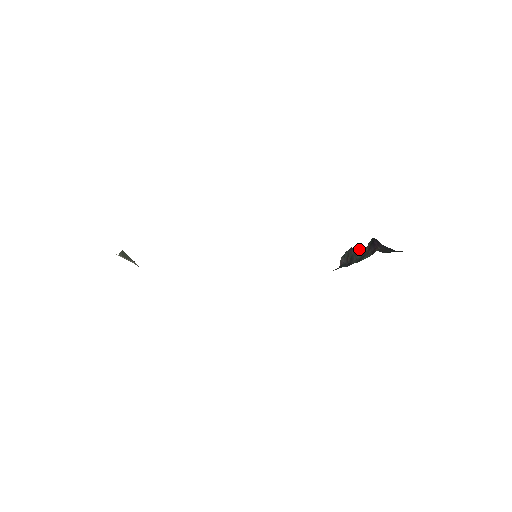
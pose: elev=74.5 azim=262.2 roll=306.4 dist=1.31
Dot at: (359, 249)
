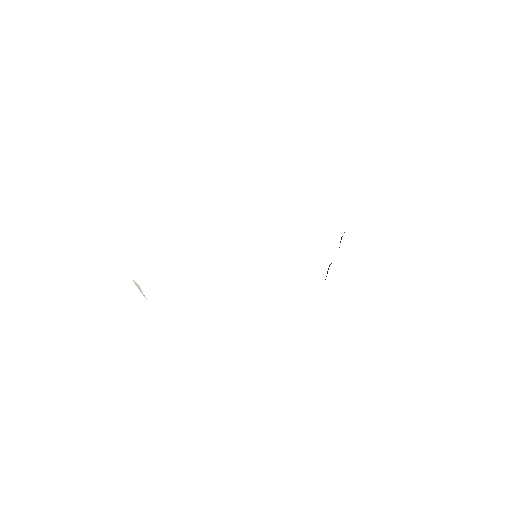
Dot at: occluded
